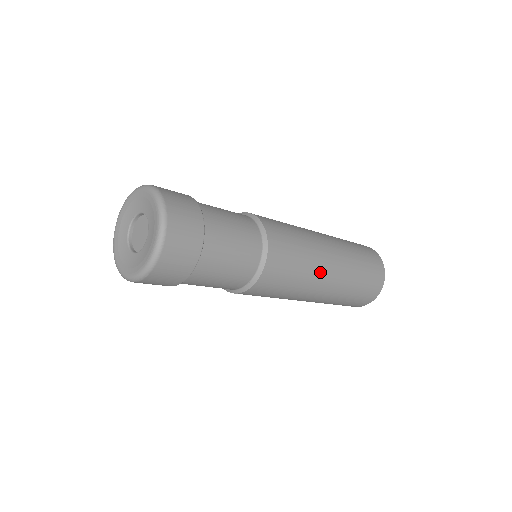
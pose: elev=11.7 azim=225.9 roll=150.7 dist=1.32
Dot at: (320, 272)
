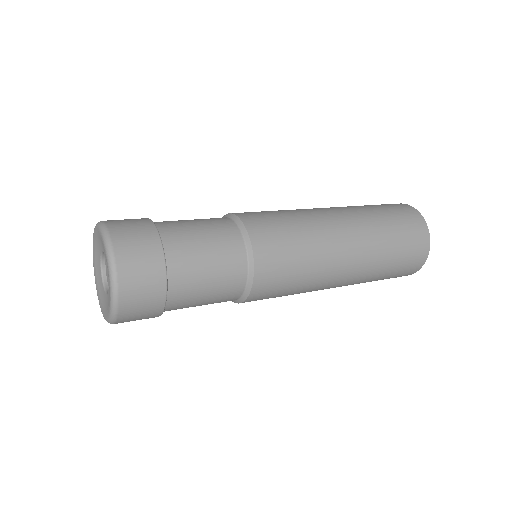
Dot at: (332, 249)
